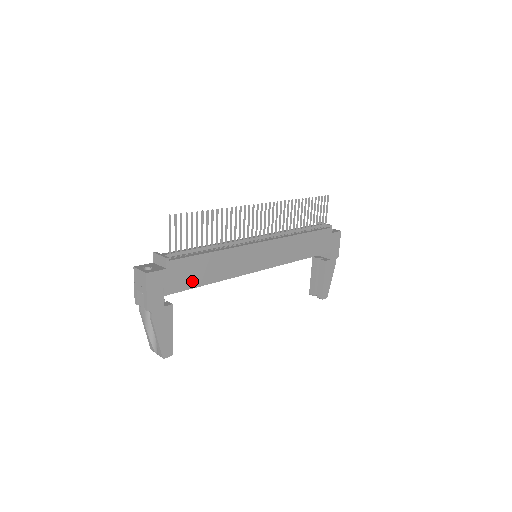
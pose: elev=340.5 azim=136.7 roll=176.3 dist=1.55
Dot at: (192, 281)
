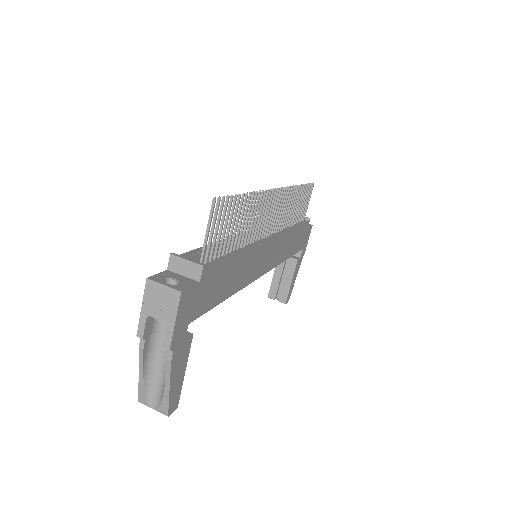
Dot at: (215, 297)
